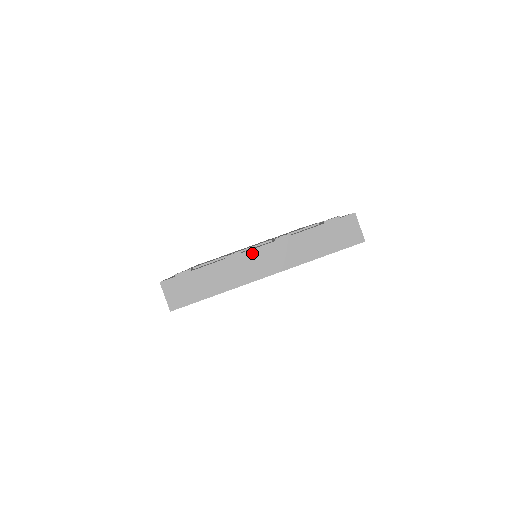
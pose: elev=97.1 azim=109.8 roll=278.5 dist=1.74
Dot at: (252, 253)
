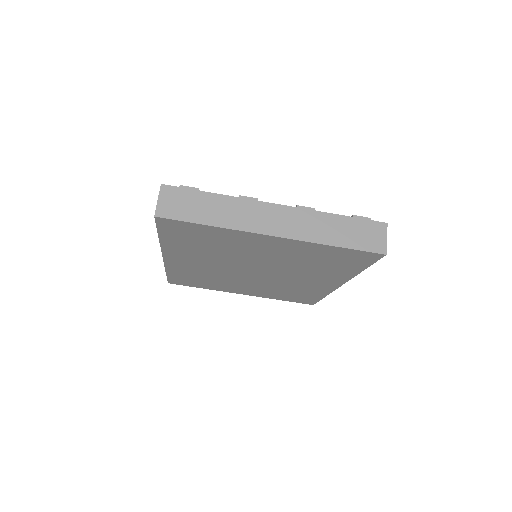
Dot at: (268, 206)
